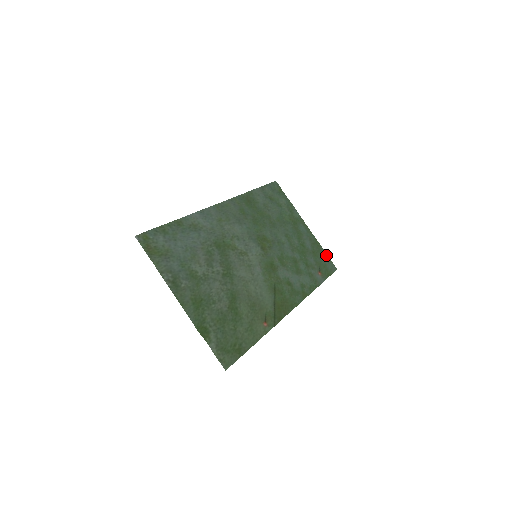
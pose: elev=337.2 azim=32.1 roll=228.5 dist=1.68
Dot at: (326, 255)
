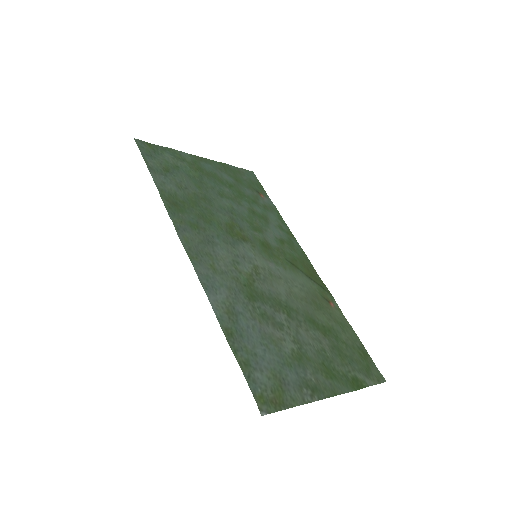
Dot at: (237, 169)
